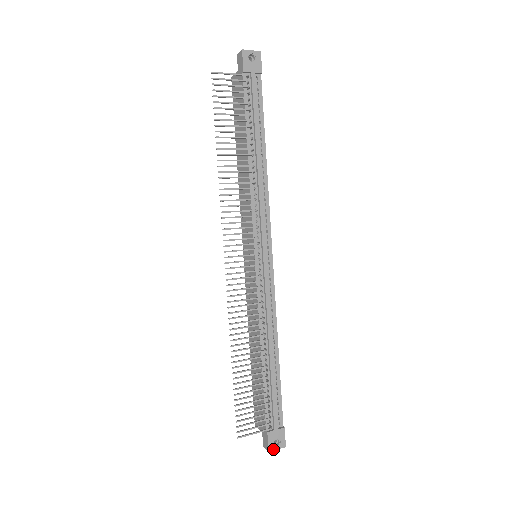
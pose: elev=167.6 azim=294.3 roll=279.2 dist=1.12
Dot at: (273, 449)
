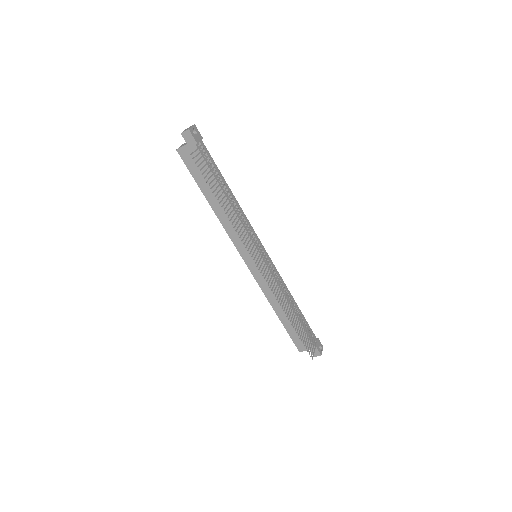
Dot at: (321, 353)
